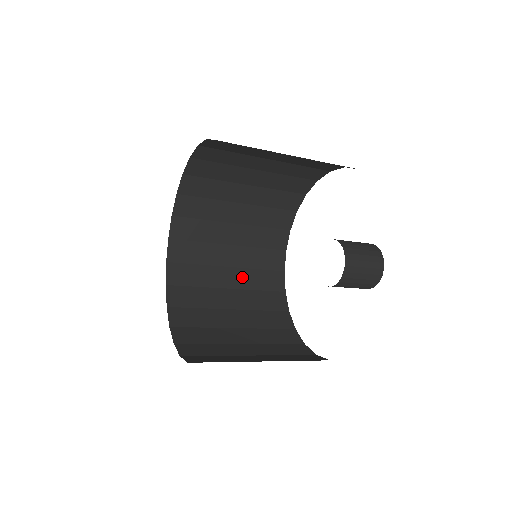
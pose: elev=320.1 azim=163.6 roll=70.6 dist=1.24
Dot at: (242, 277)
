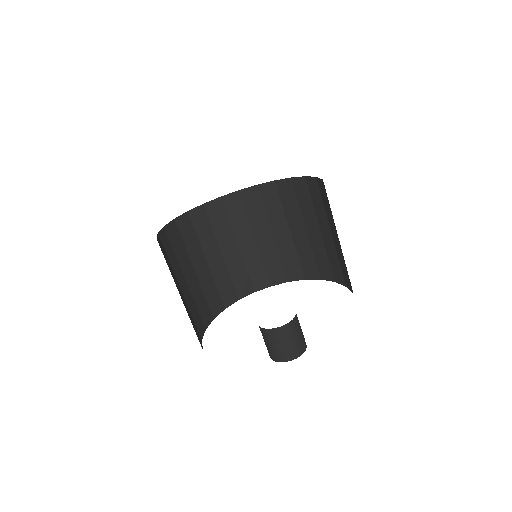
Dot at: (195, 286)
